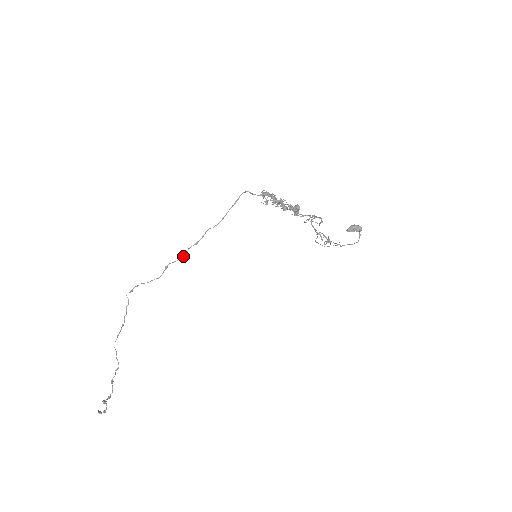
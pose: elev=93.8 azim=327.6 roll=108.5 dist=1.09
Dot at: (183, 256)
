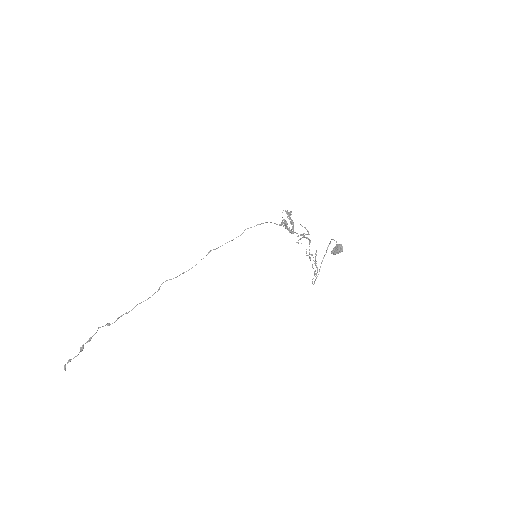
Dot at: occluded
